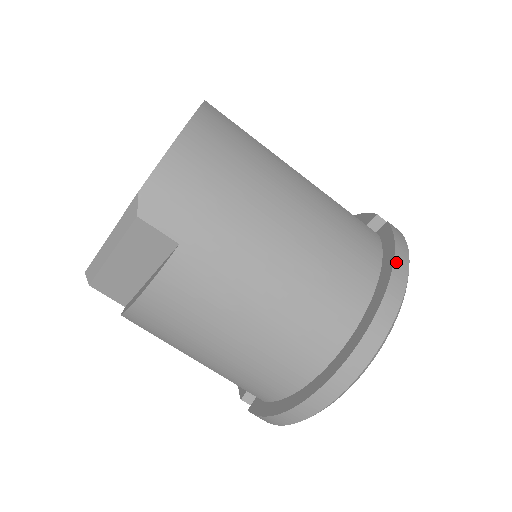
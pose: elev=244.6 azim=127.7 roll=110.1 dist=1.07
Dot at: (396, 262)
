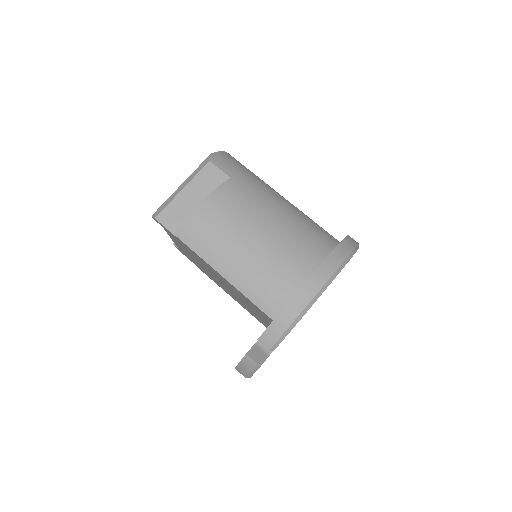
Dot at: occluded
